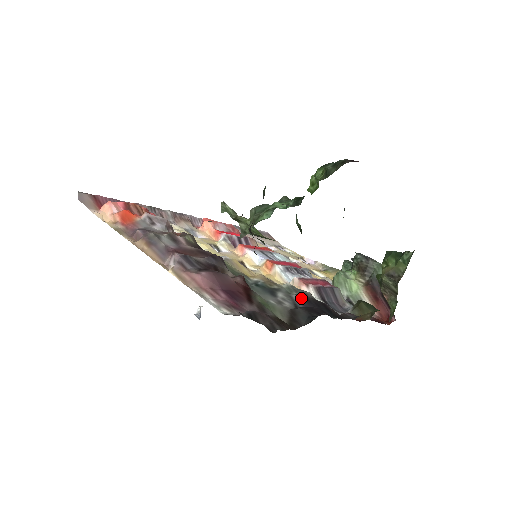
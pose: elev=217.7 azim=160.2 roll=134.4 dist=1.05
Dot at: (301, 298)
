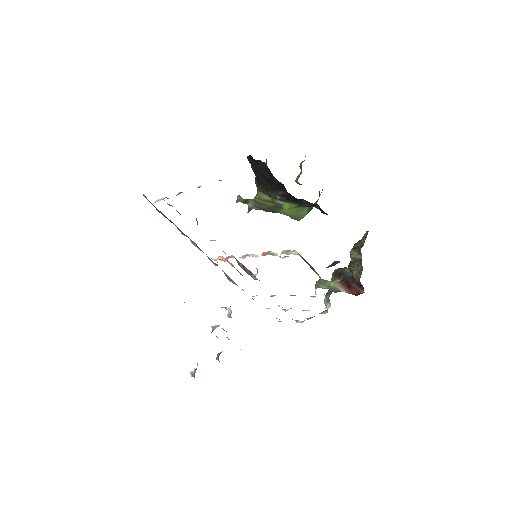
Dot at: occluded
